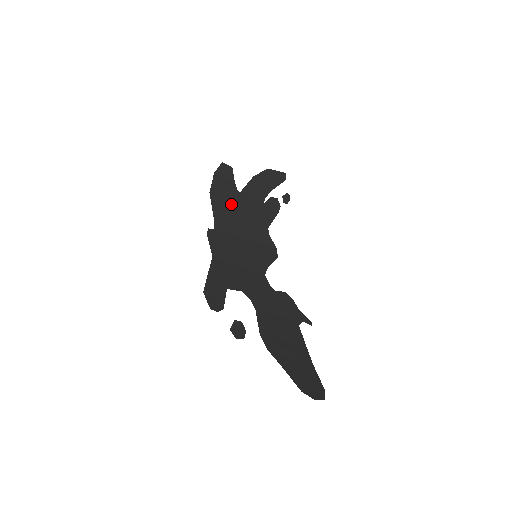
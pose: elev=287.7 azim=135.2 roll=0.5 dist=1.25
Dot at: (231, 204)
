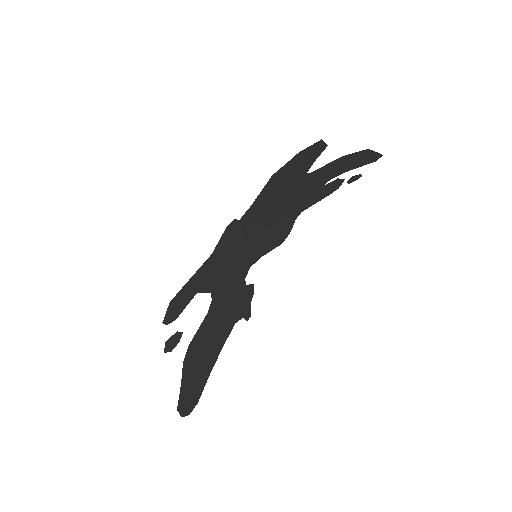
Dot at: (285, 188)
